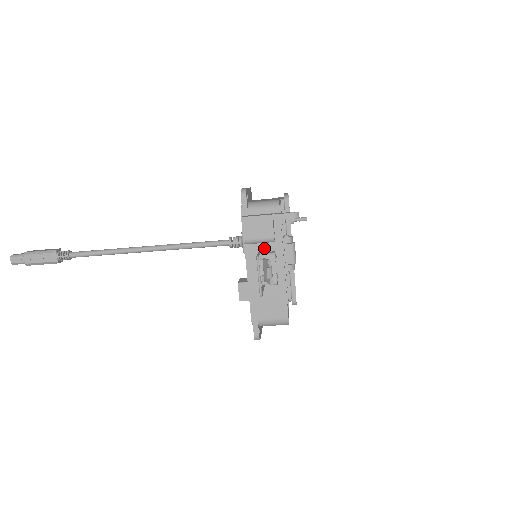
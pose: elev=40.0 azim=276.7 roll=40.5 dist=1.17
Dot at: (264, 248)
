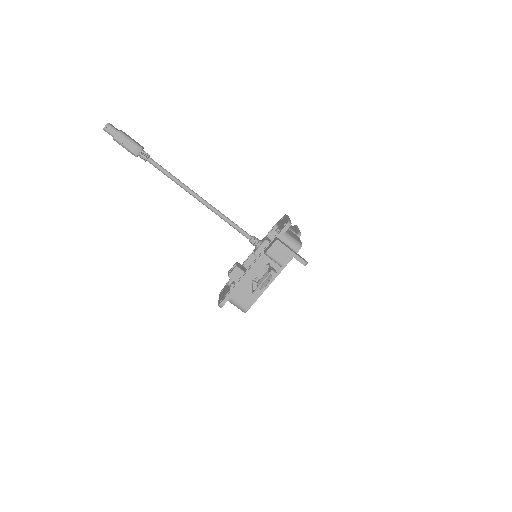
Dot at: (271, 263)
